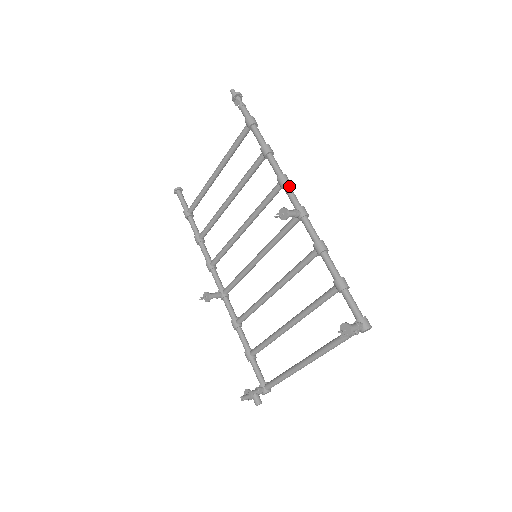
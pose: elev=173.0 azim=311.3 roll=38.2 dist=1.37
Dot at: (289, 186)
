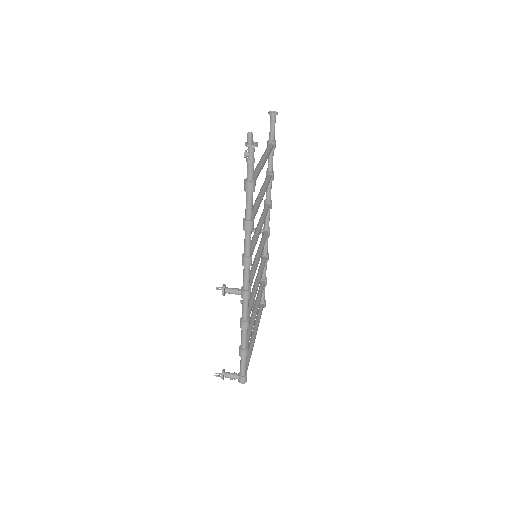
Dot at: (246, 269)
